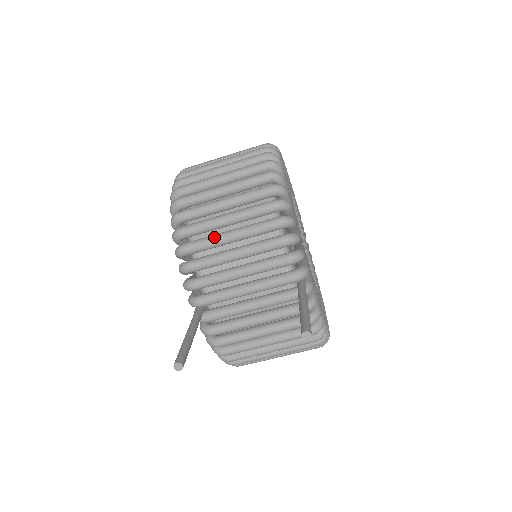
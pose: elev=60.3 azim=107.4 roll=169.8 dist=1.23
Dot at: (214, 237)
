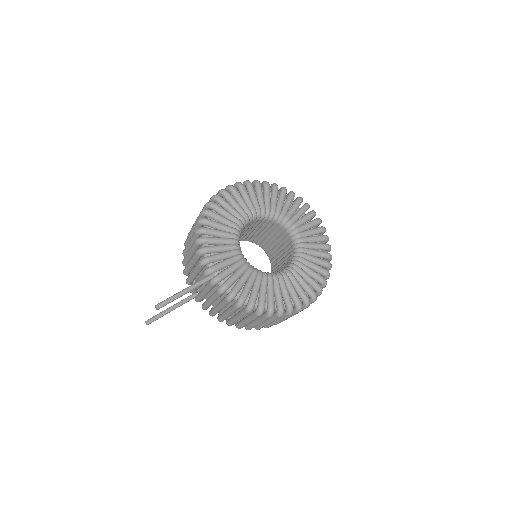
Dot at: (186, 255)
